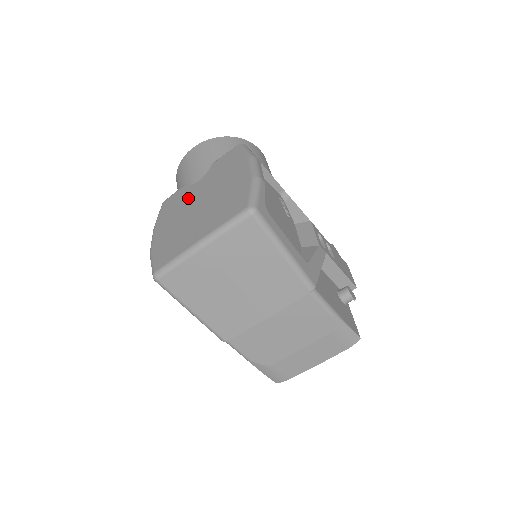
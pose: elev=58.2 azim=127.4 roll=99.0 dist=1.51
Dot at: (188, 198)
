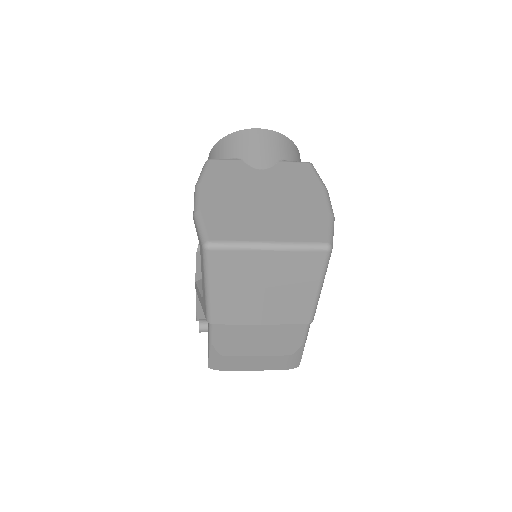
Dot at: (249, 180)
